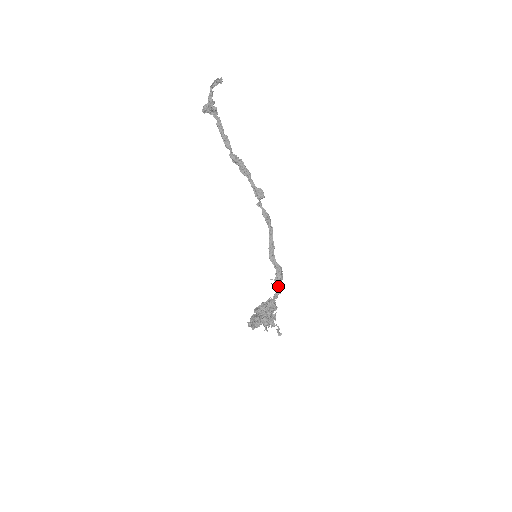
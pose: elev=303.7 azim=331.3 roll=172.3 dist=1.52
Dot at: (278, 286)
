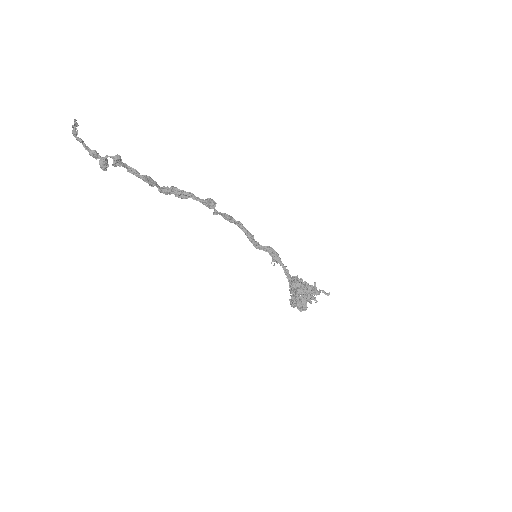
Dot at: (281, 263)
